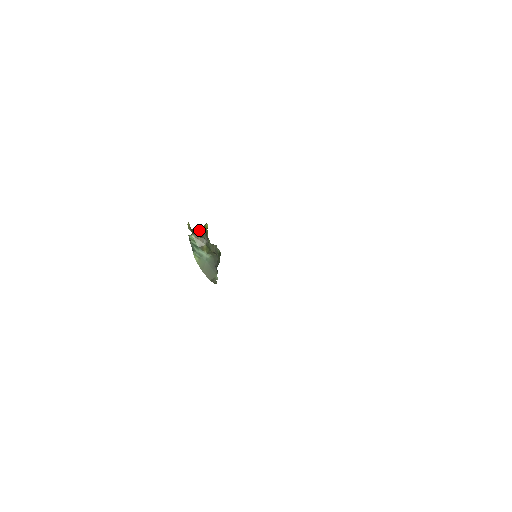
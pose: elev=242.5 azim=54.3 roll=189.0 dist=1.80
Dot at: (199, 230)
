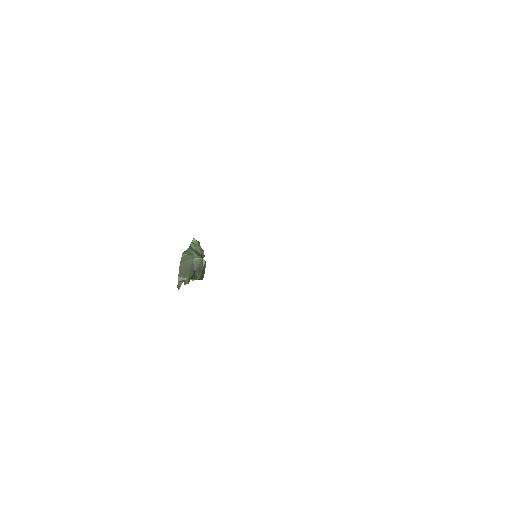
Dot at: occluded
